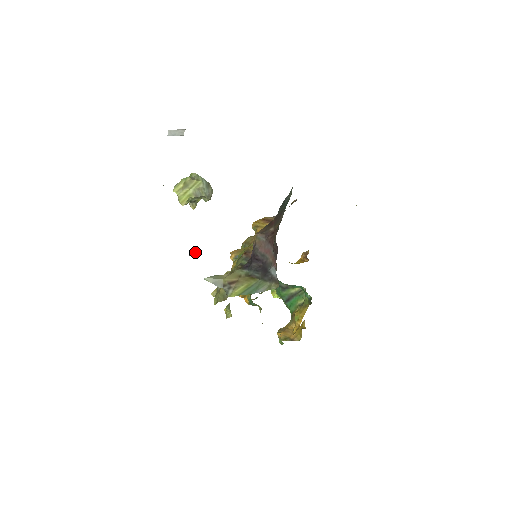
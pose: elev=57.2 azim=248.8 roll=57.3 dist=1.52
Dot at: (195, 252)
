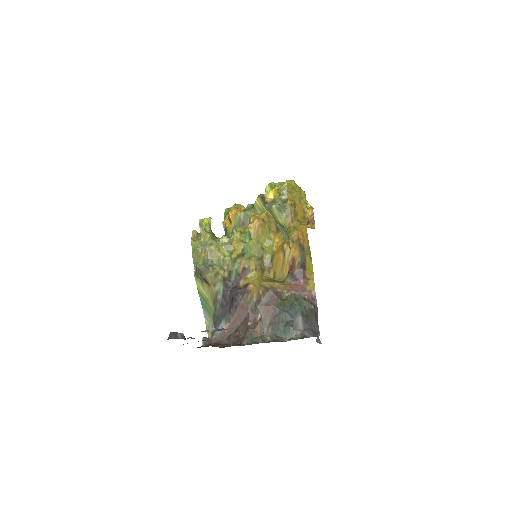
Dot at: occluded
